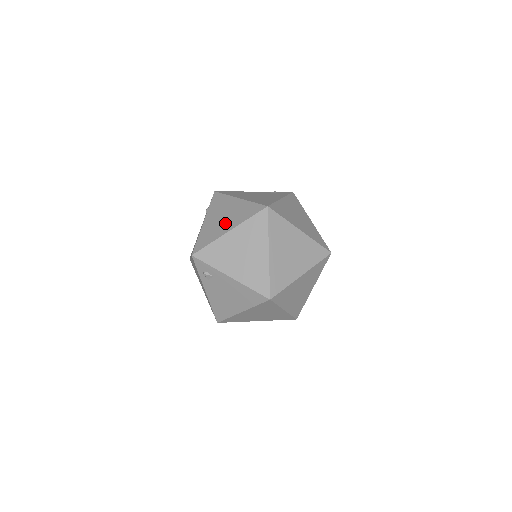
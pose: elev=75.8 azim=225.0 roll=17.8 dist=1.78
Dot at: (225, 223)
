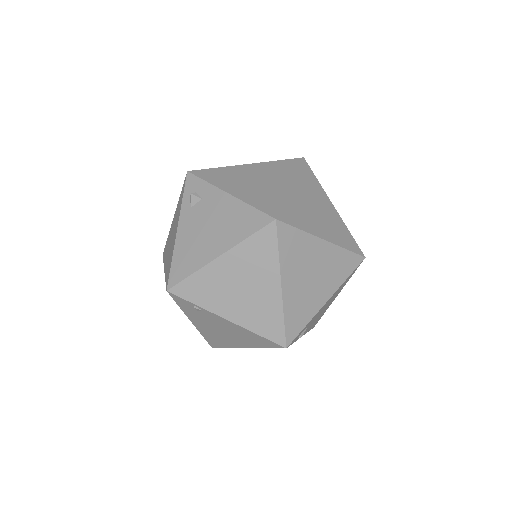
Dot at: occluded
